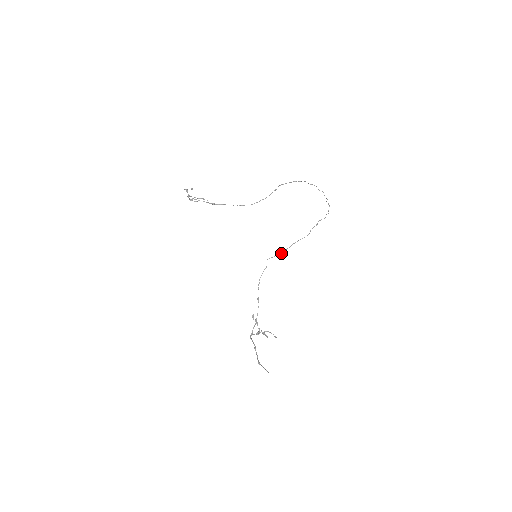
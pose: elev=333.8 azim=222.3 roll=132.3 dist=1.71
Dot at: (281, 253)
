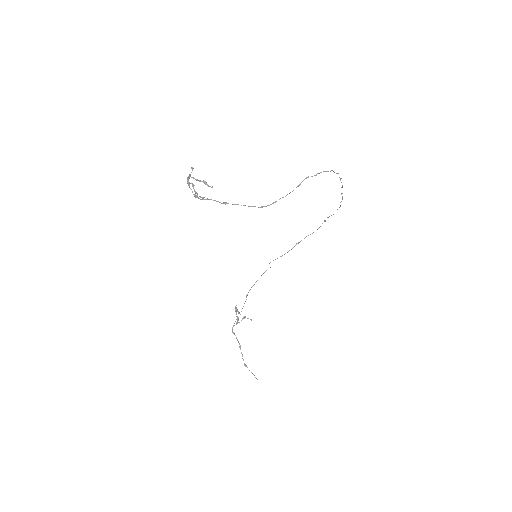
Dot at: occluded
